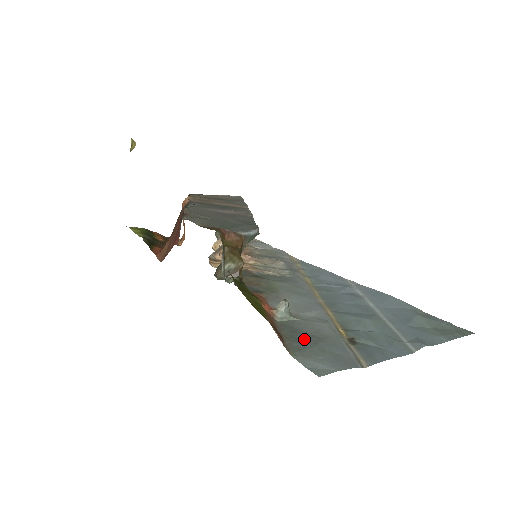
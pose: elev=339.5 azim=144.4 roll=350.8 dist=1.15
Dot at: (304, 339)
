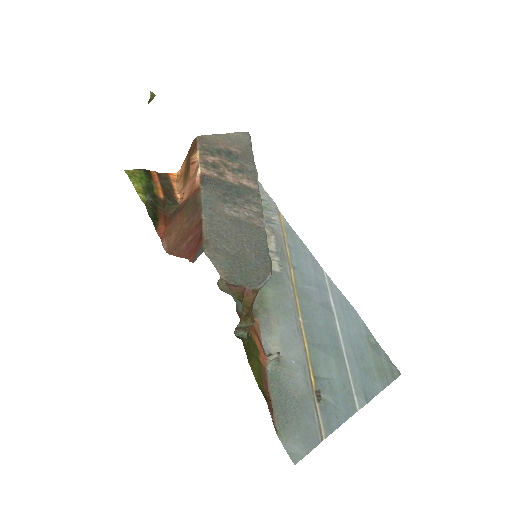
Dot at: (287, 406)
